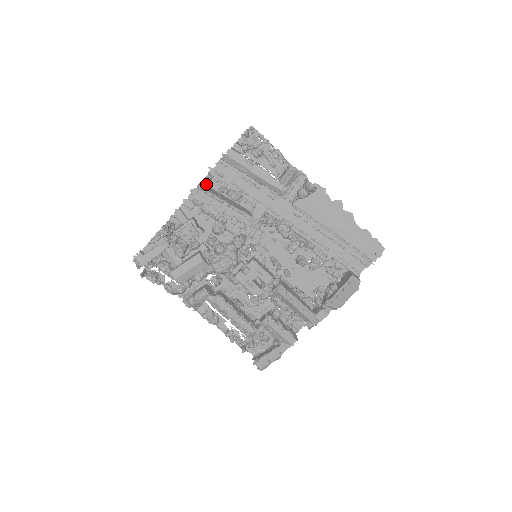
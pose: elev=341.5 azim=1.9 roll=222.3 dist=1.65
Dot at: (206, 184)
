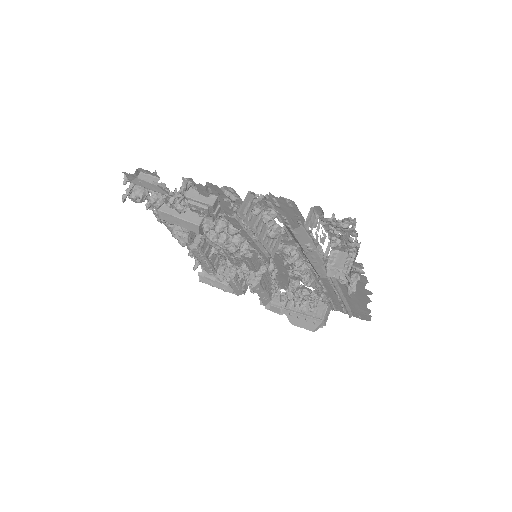
Dot at: (254, 195)
